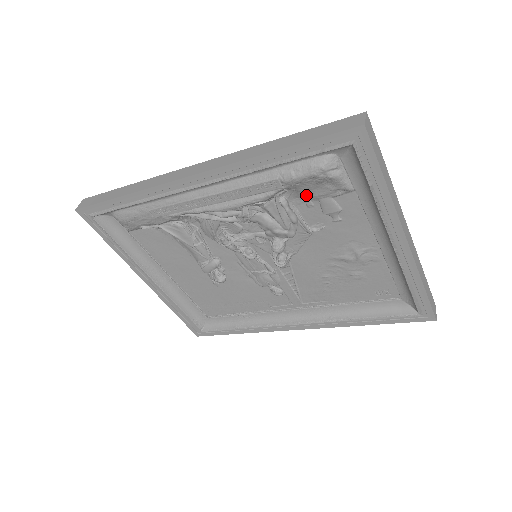
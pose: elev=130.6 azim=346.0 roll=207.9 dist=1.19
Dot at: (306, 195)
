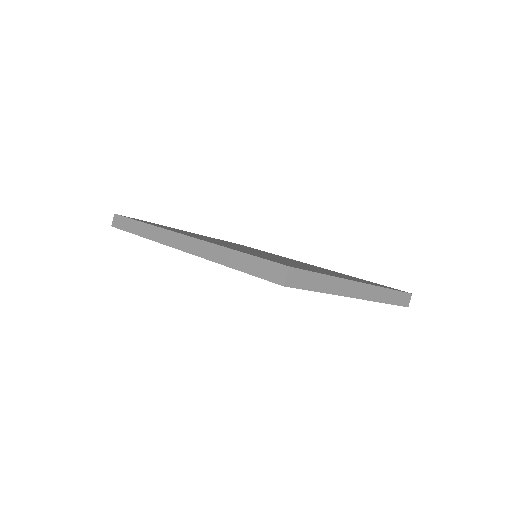
Dot at: occluded
